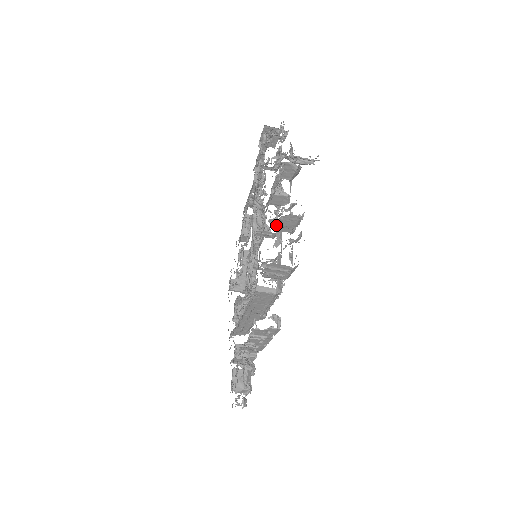
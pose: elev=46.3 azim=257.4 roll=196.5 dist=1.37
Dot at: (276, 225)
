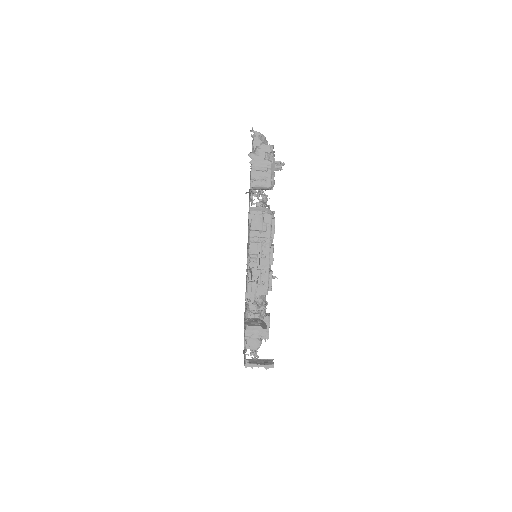
Dot at: occluded
